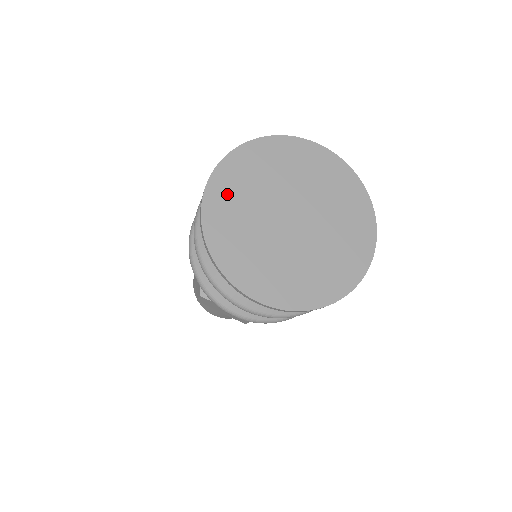
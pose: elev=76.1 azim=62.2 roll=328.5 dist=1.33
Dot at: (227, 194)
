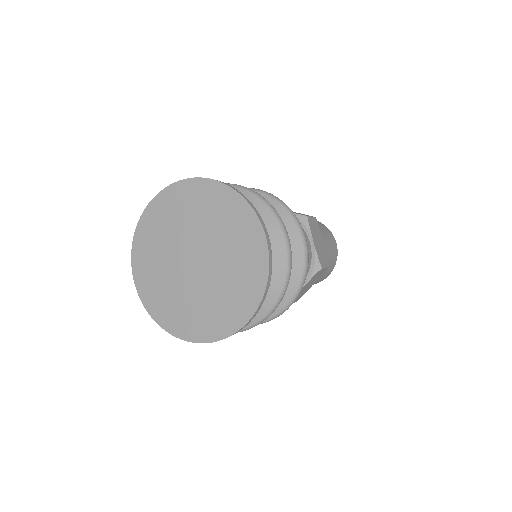
Dot at: (173, 204)
